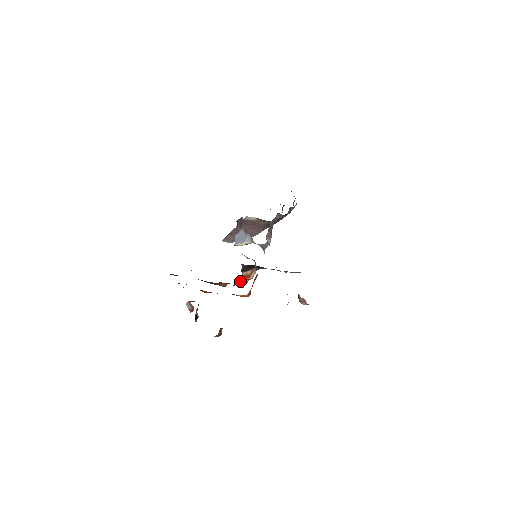
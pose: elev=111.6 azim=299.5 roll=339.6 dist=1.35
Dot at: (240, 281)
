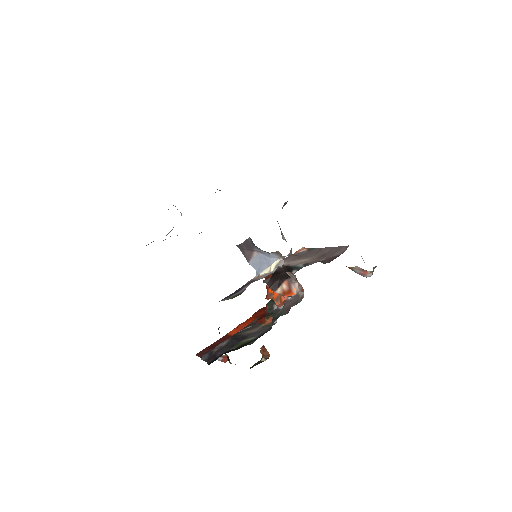
Dot at: (279, 301)
